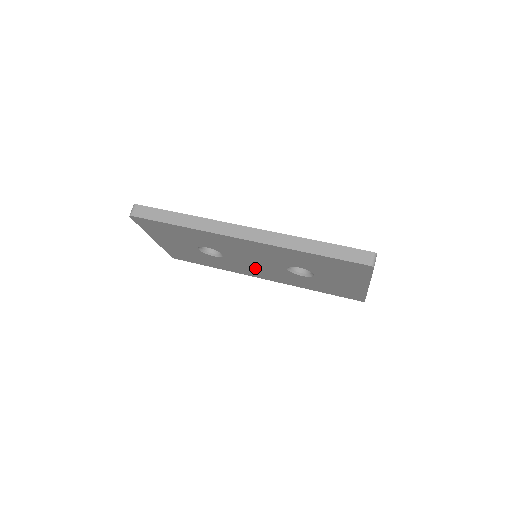
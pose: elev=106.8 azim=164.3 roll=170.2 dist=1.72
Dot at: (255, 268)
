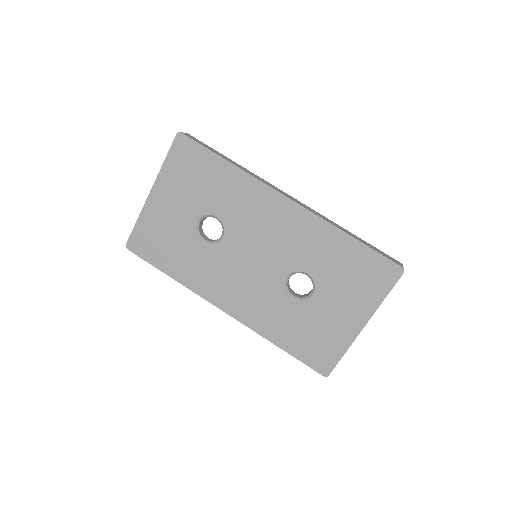
Dot at: (238, 277)
